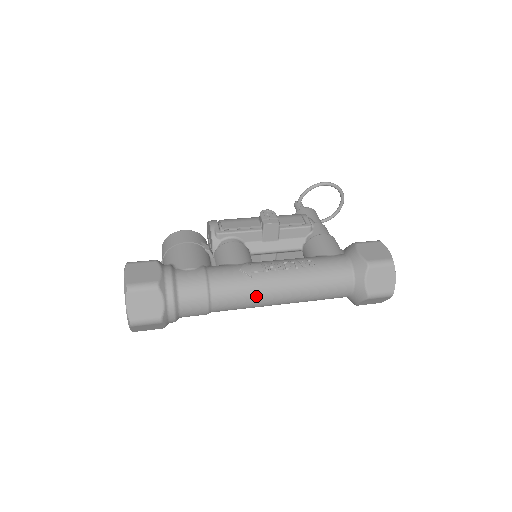
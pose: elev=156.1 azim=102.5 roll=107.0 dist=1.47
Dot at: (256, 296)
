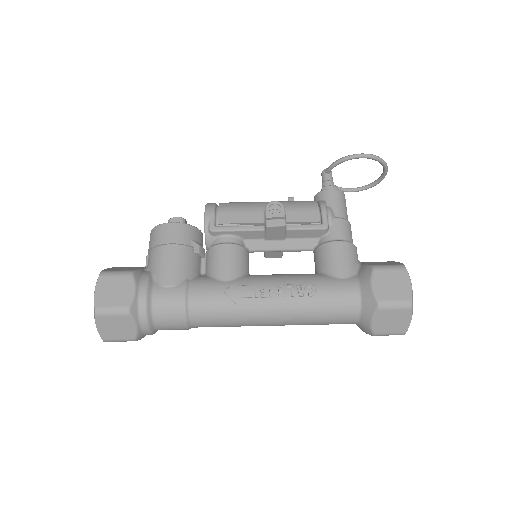
Dot at: (241, 322)
